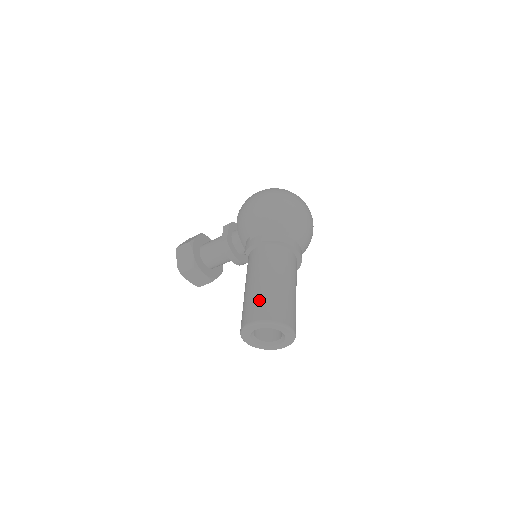
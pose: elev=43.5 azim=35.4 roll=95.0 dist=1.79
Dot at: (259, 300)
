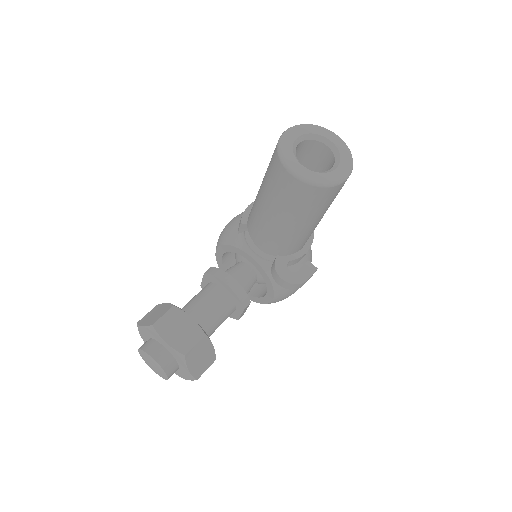
Dot at: occluded
